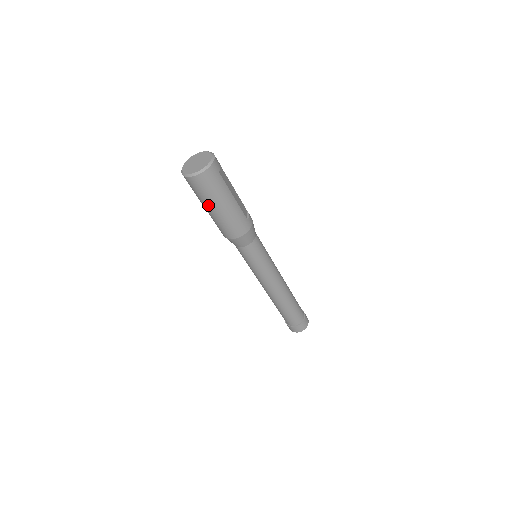
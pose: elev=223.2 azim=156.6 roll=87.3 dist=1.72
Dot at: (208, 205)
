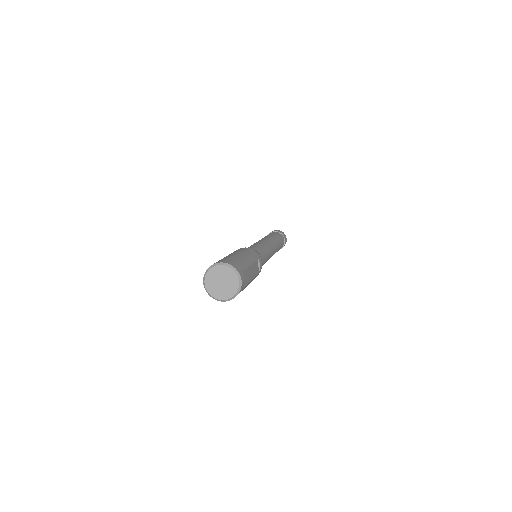
Dot at: occluded
